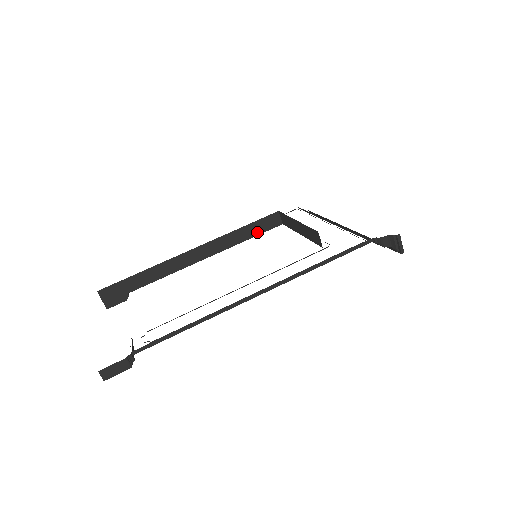
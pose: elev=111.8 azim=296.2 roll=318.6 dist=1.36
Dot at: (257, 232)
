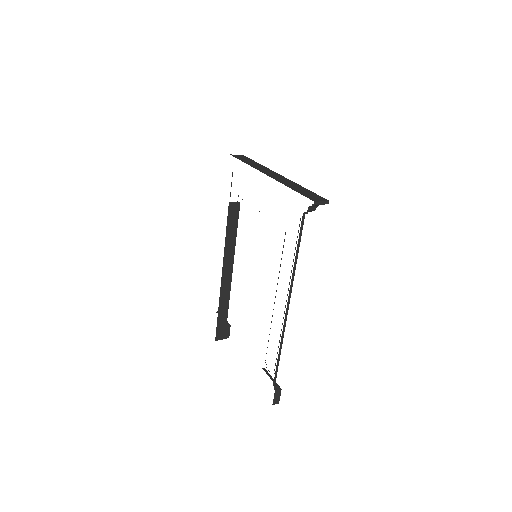
Dot at: (235, 224)
